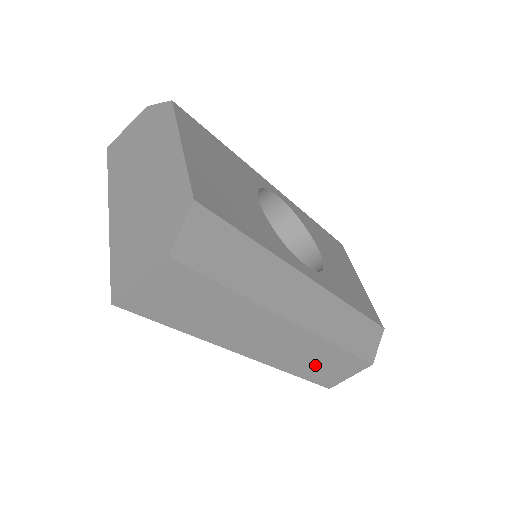
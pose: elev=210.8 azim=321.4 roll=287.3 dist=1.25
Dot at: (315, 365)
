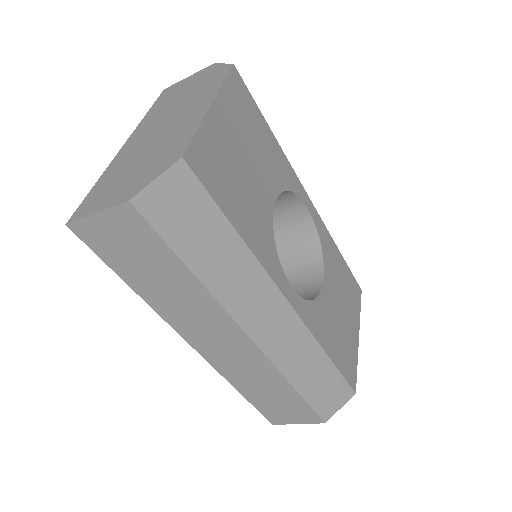
Dot at: (262, 392)
